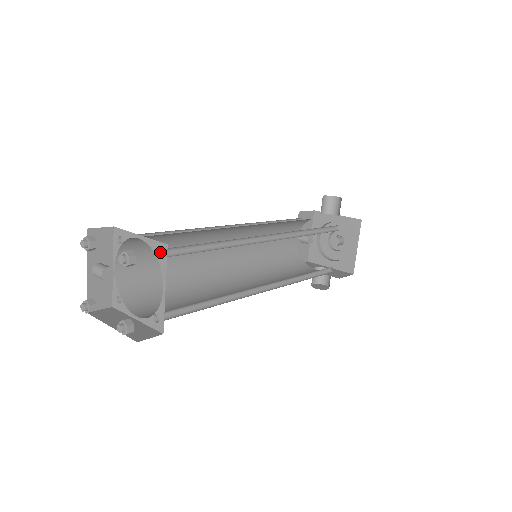
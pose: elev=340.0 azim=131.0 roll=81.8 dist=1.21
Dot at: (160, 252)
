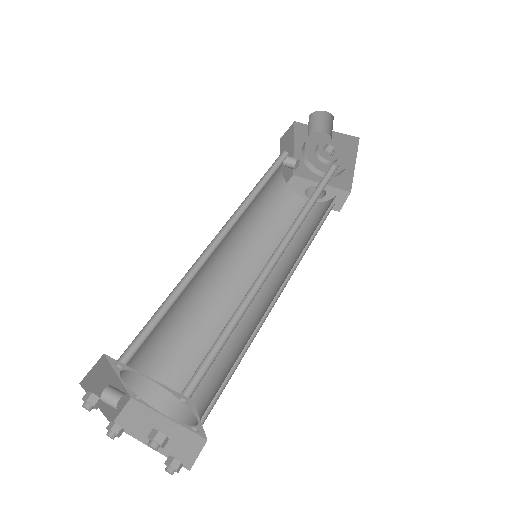
Dot at: occluded
